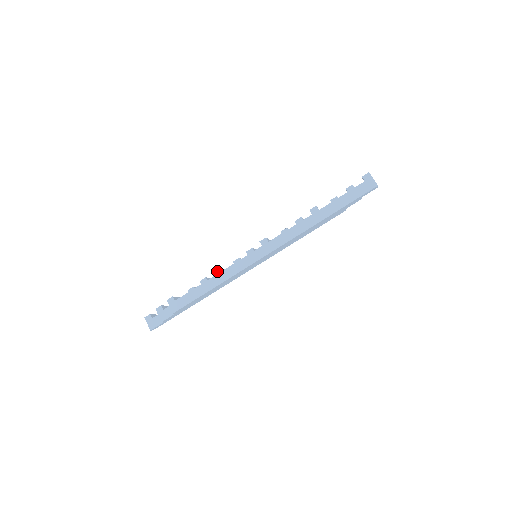
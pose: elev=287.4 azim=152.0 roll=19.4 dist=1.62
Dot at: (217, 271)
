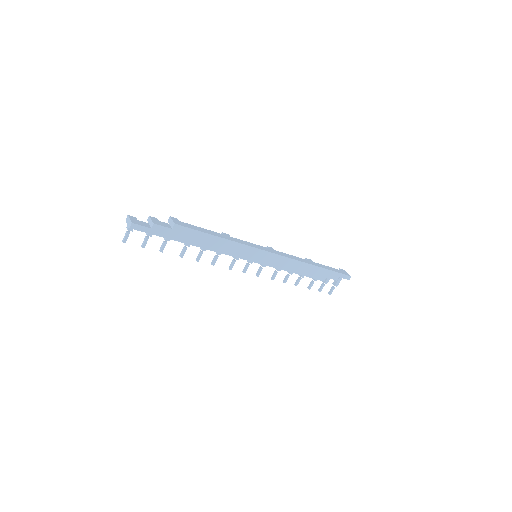
Dot at: (227, 234)
